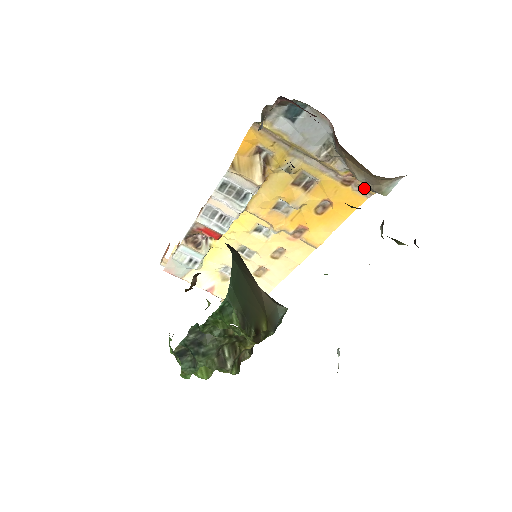
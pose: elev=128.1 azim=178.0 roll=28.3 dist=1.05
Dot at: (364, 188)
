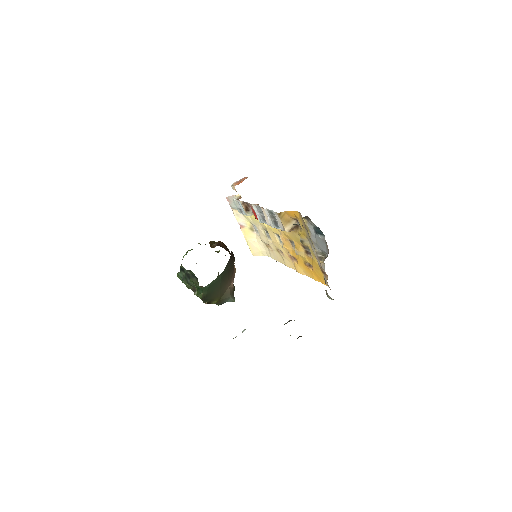
Dot at: occluded
